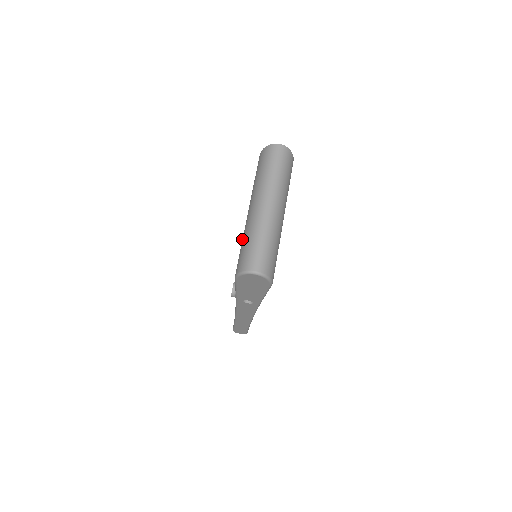
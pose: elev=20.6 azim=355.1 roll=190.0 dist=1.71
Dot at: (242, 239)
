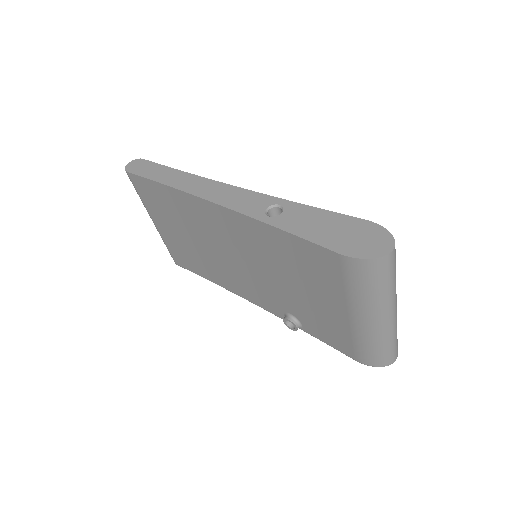
Dot at: (356, 339)
